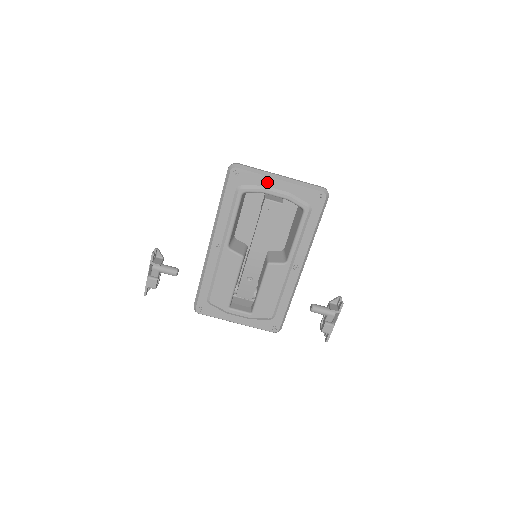
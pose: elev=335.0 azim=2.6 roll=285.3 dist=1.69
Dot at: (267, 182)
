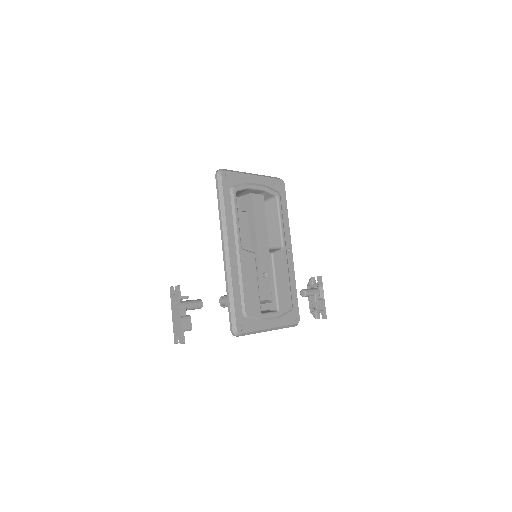
Dot at: (247, 179)
